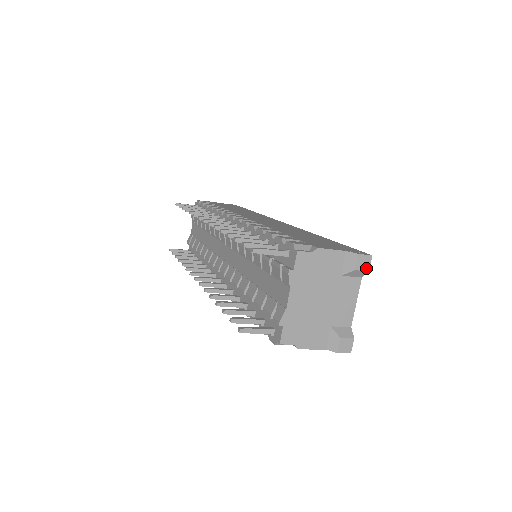
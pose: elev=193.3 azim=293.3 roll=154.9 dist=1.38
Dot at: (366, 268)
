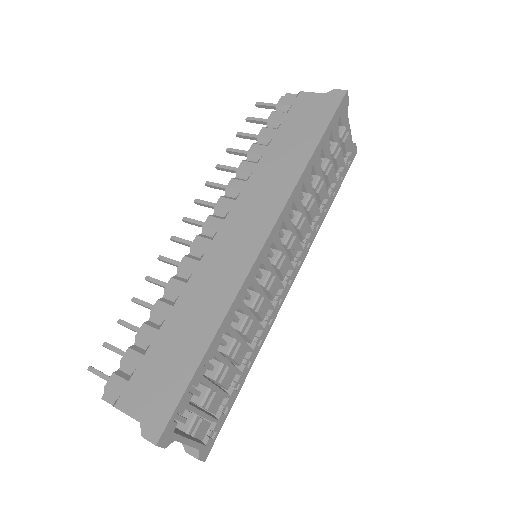
Dot at: (160, 446)
